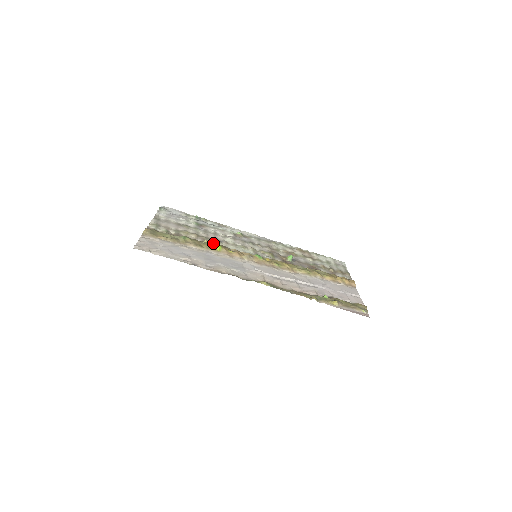
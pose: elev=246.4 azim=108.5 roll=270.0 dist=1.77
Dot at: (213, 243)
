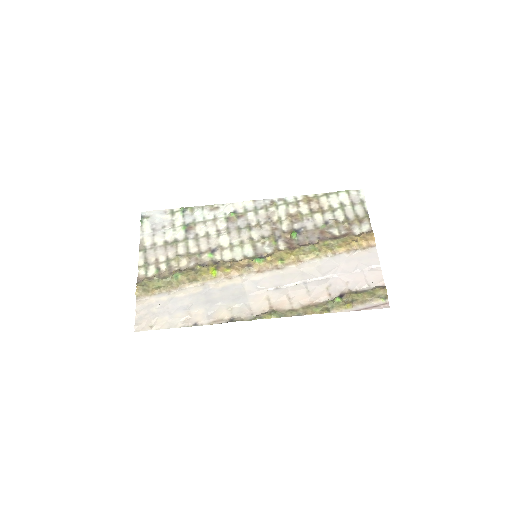
Dot at: (207, 260)
